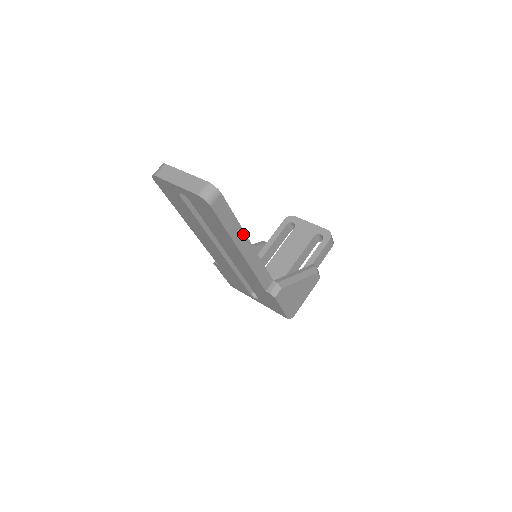
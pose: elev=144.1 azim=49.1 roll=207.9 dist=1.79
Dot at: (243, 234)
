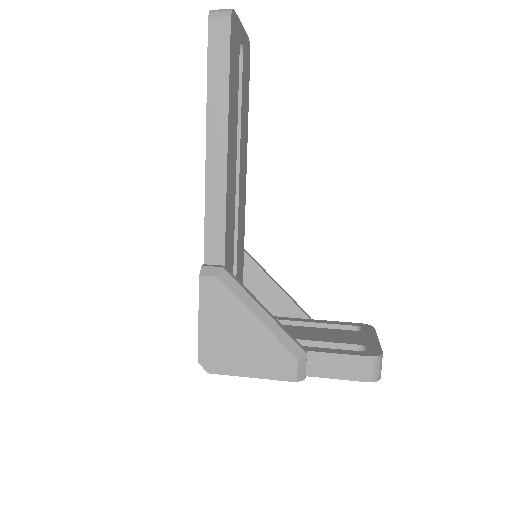
Dot at: (225, 118)
